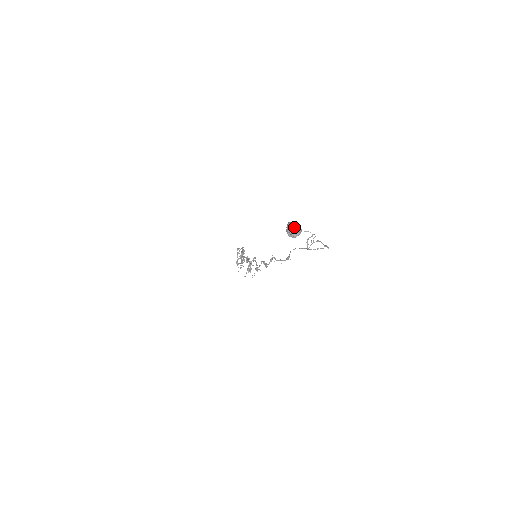
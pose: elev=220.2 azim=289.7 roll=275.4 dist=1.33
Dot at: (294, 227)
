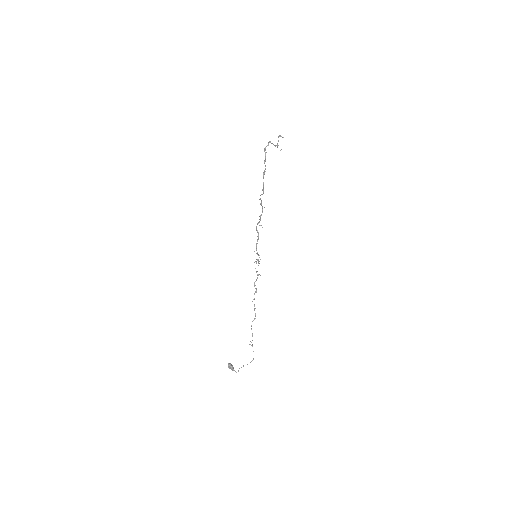
Dot at: occluded
